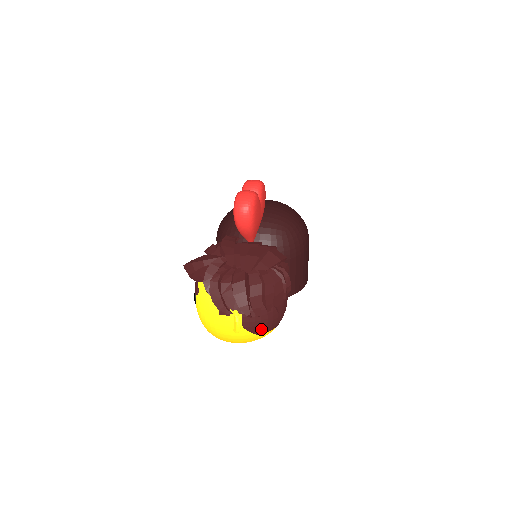
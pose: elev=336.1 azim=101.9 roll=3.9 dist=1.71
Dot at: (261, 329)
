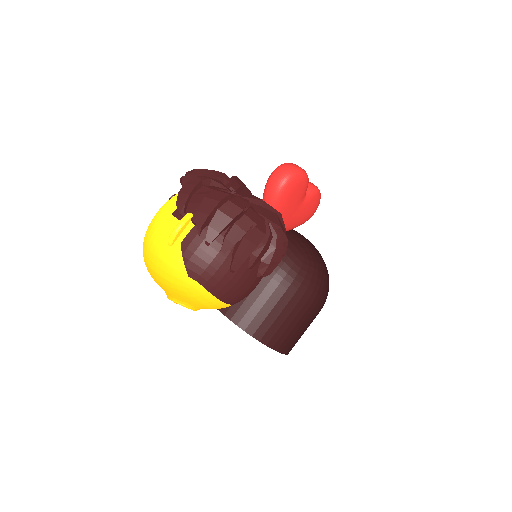
Dot at: (196, 266)
